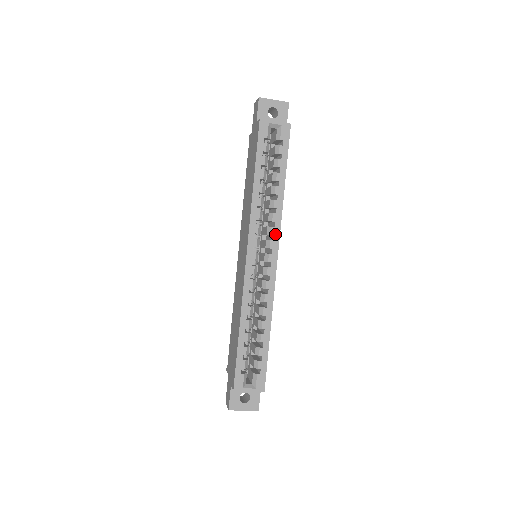
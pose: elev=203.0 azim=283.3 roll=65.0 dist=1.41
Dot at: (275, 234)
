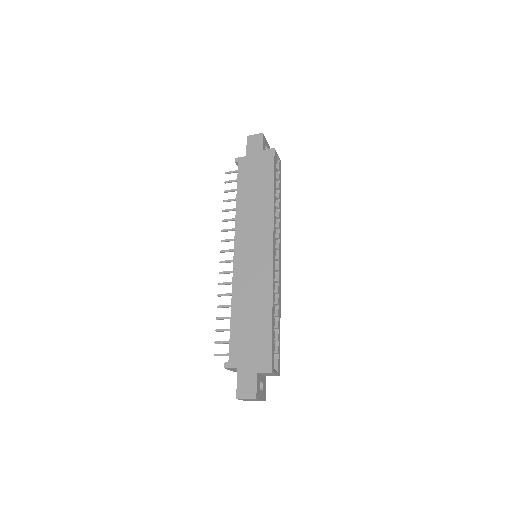
Dot at: (280, 239)
